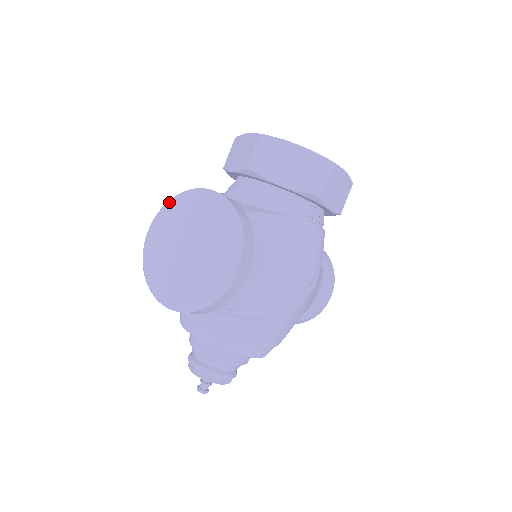
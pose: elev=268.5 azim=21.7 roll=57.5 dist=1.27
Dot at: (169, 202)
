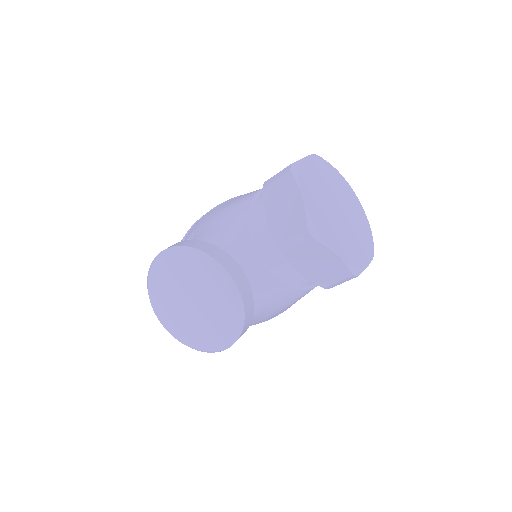
Dot at: (189, 253)
